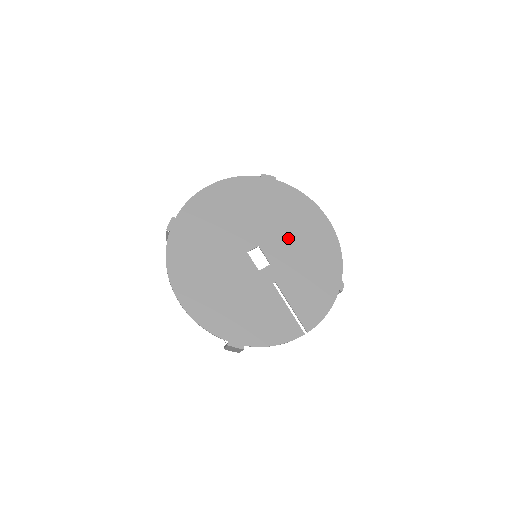
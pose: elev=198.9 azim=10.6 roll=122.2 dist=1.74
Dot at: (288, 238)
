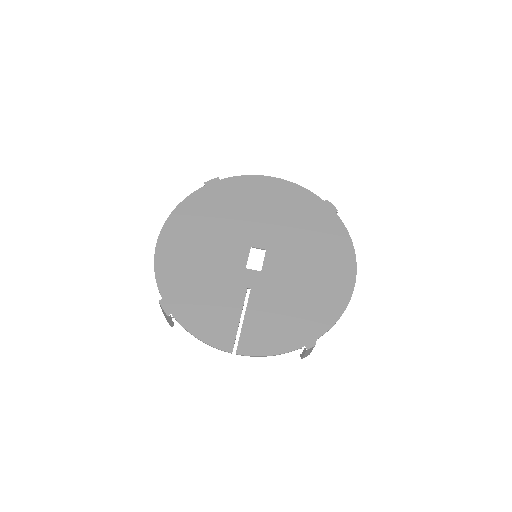
Dot at: (299, 264)
